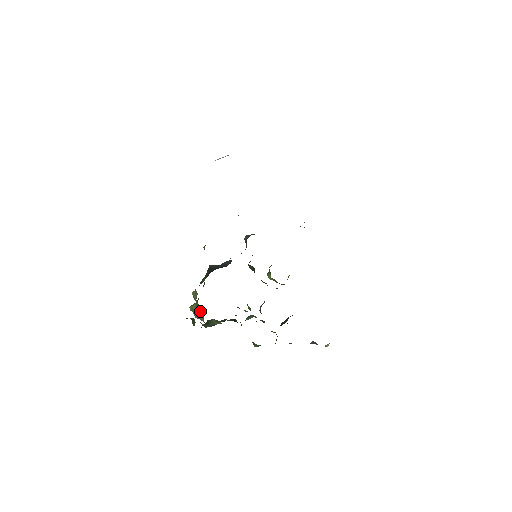
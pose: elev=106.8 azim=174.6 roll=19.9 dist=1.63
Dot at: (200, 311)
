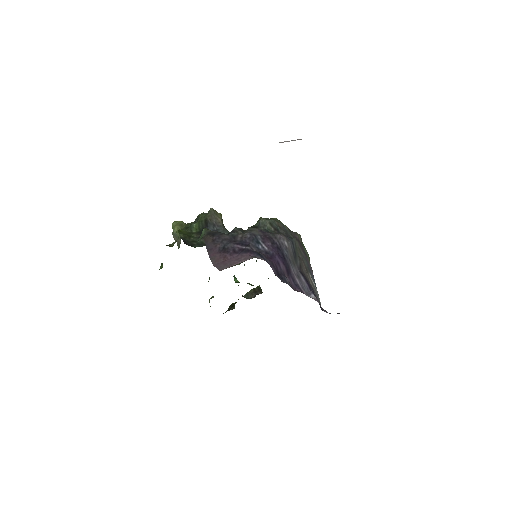
Dot at: (179, 239)
